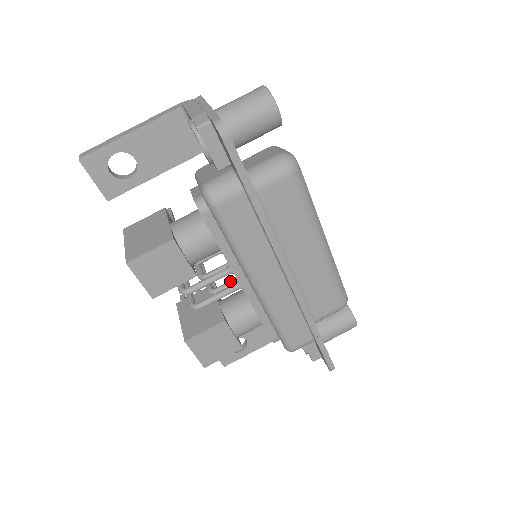
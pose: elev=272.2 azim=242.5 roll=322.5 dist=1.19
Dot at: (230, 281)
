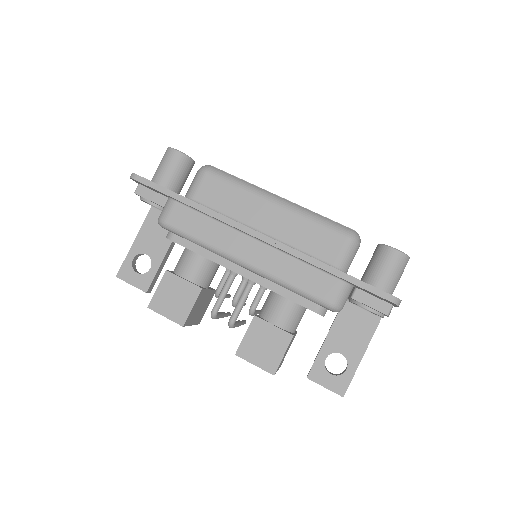
Dot at: (257, 292)
